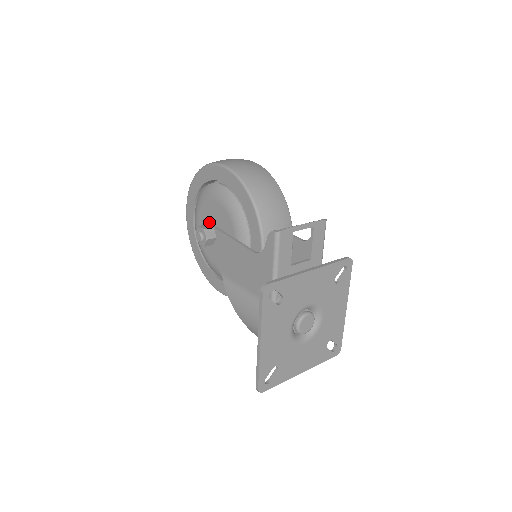
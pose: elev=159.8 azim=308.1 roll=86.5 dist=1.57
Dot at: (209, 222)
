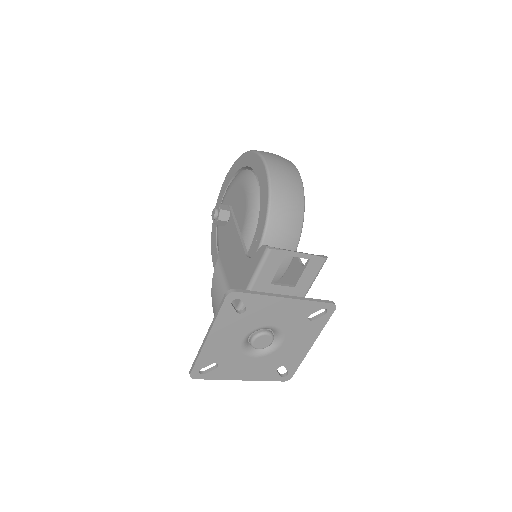
Dot at: (232, 204)
